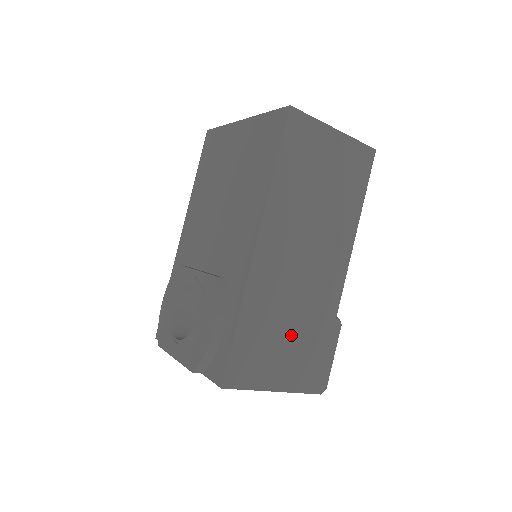
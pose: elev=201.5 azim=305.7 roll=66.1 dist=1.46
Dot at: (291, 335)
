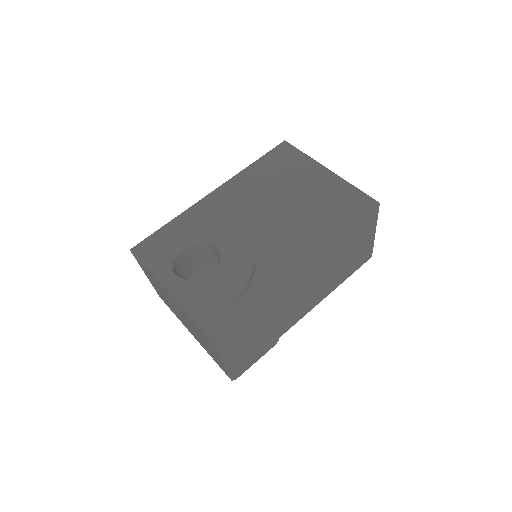
Dot at: (259, 333)
